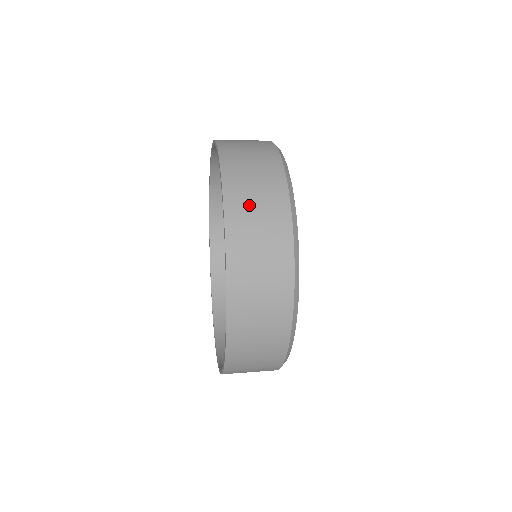
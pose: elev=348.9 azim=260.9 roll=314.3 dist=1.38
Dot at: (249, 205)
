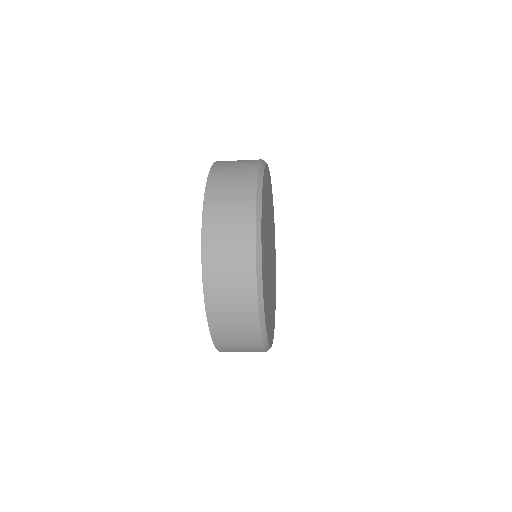
Dot at: (222, 233)
